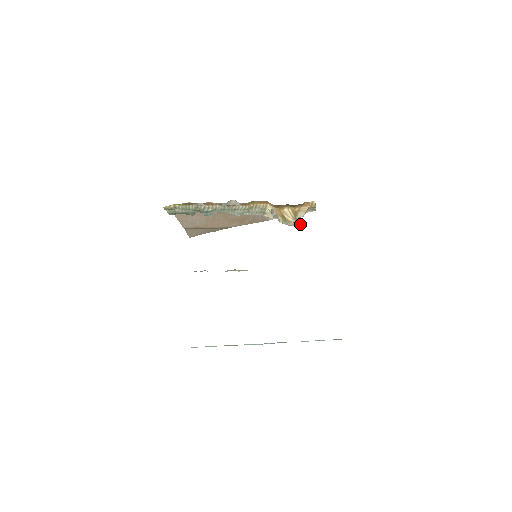
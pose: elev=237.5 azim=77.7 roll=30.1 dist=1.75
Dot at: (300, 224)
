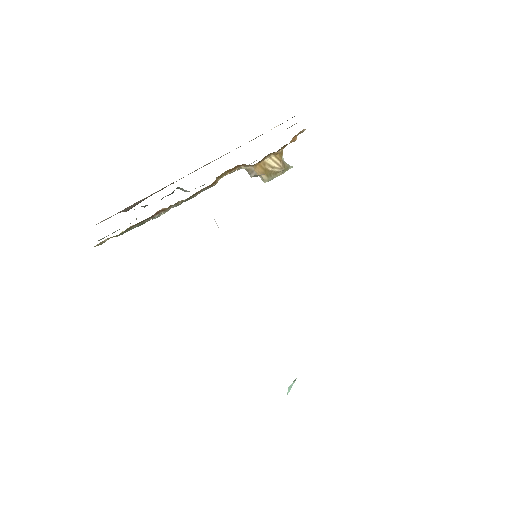
Dot at: (289, 165)
